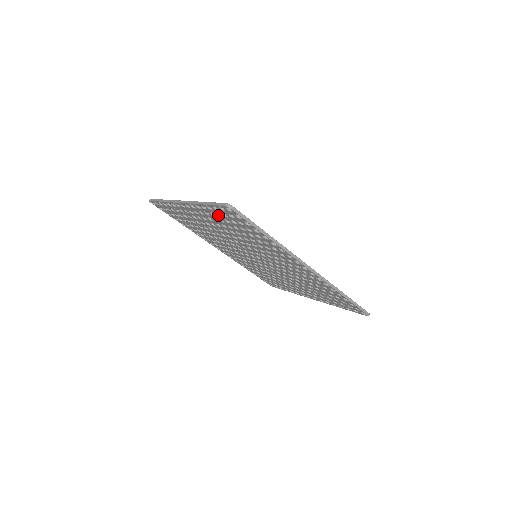
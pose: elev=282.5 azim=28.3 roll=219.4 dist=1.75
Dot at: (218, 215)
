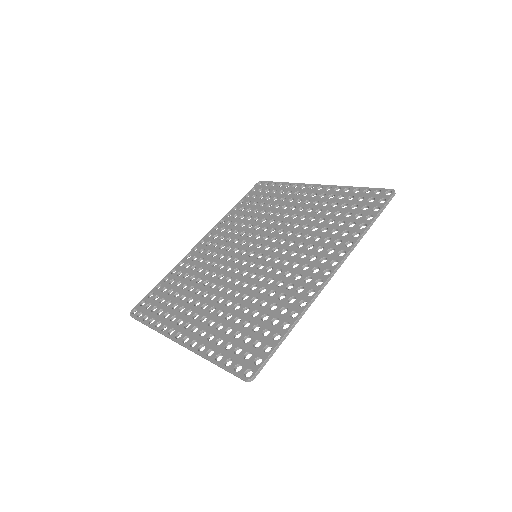
Dot at: occluded
